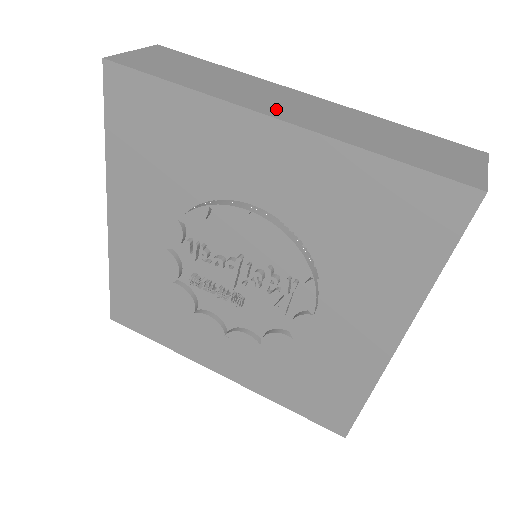
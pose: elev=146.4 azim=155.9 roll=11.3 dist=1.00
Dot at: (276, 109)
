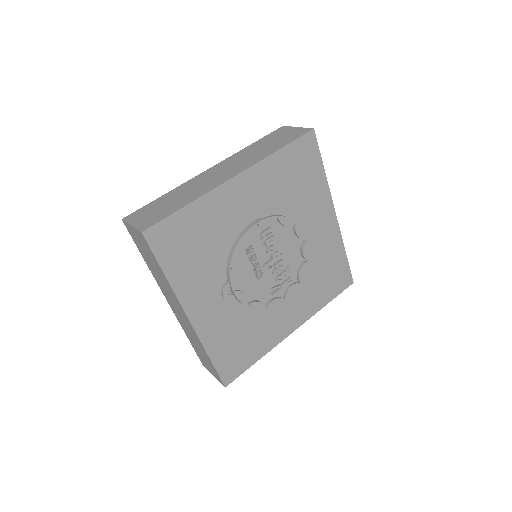
Dot at: occluded
